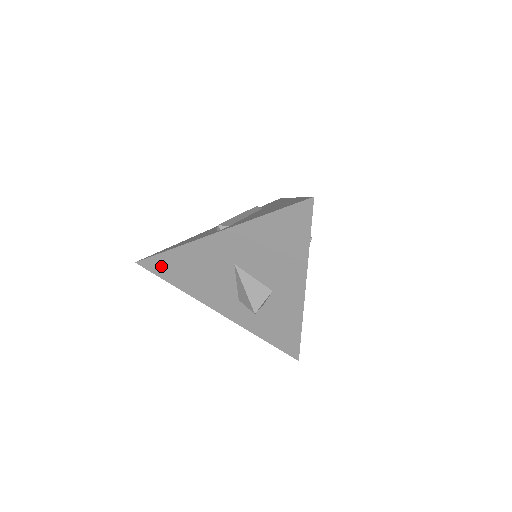
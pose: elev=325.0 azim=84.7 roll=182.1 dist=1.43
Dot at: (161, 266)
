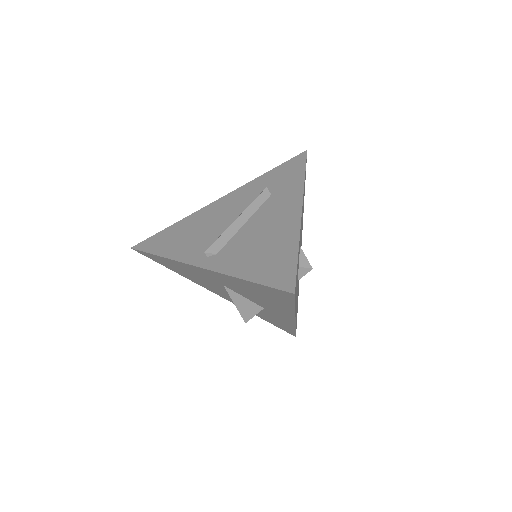
Dot at: (155, 259)
